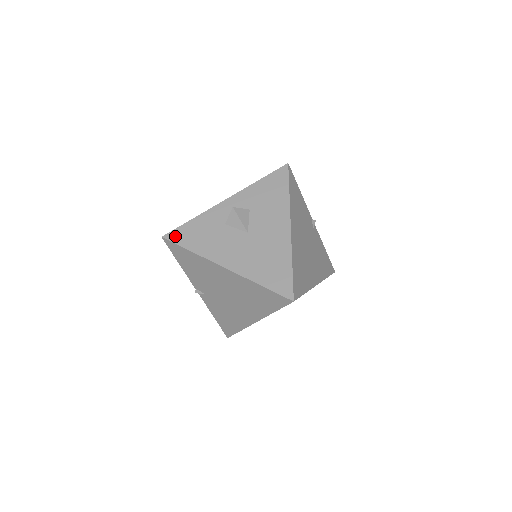
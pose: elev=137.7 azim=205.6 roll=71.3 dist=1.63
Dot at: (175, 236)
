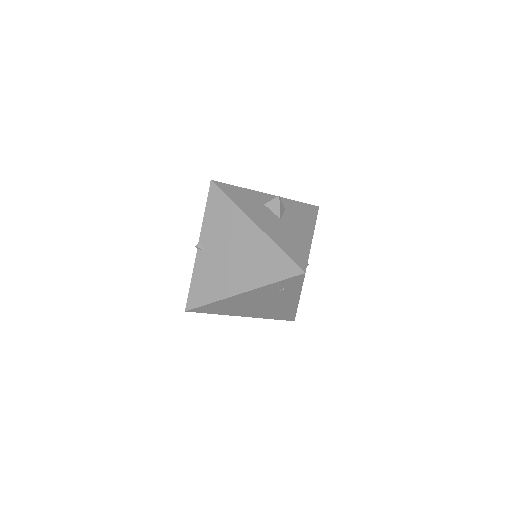
Dot at: (222, 186)
